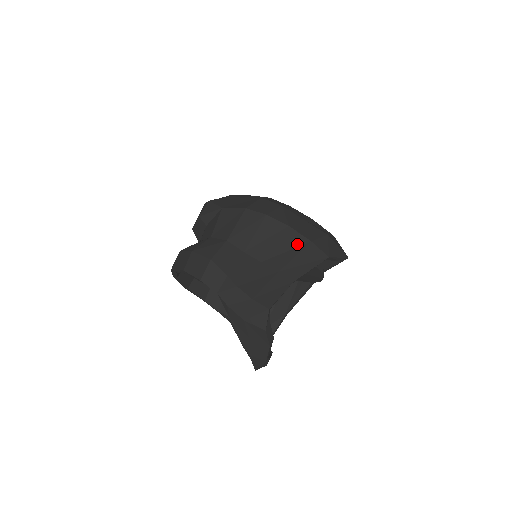
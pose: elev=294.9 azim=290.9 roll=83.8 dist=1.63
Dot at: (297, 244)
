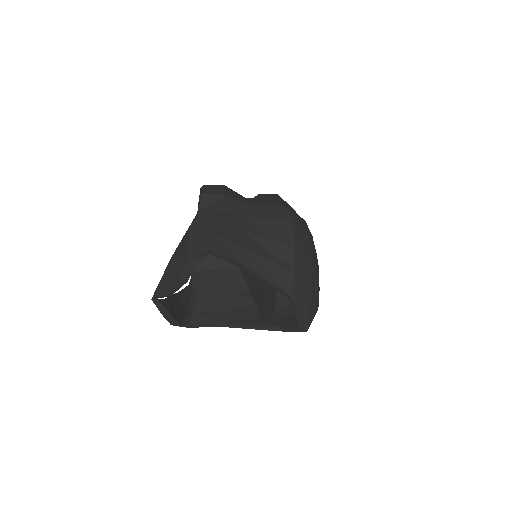
Dot at: (284, 259)
